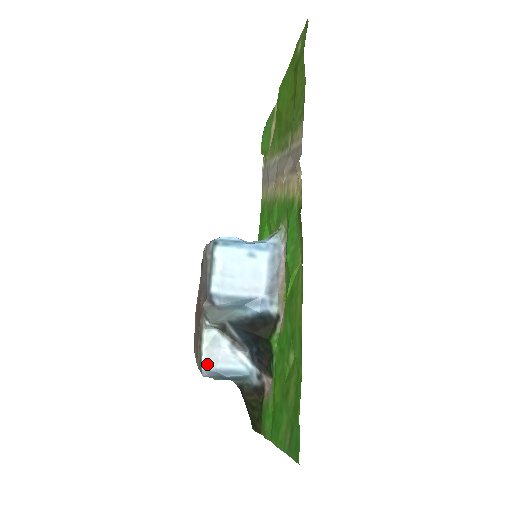
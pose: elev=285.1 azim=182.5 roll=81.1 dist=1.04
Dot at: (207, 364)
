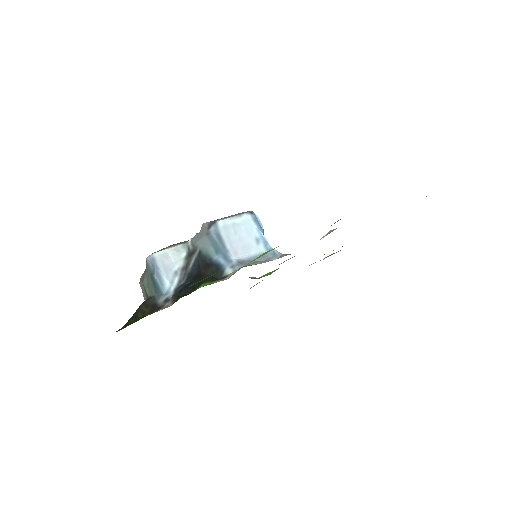
Dot at: (158, 256)
